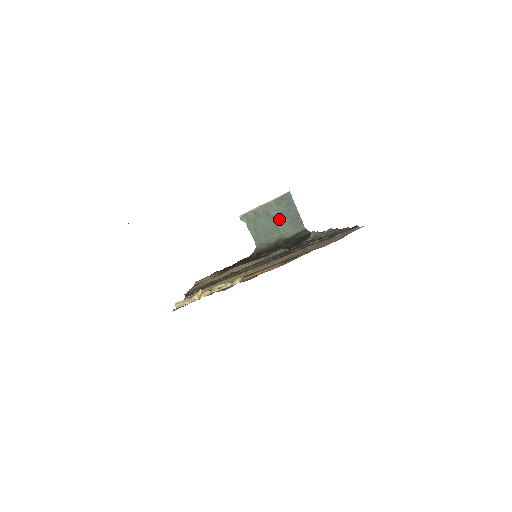
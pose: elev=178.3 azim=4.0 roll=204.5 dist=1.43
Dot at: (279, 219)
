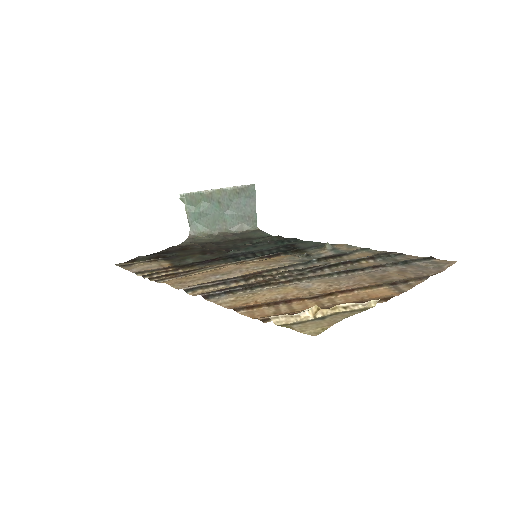
Dot at: (230, 210)
